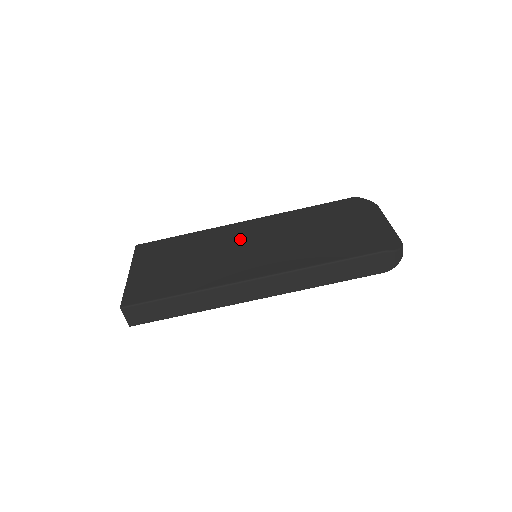
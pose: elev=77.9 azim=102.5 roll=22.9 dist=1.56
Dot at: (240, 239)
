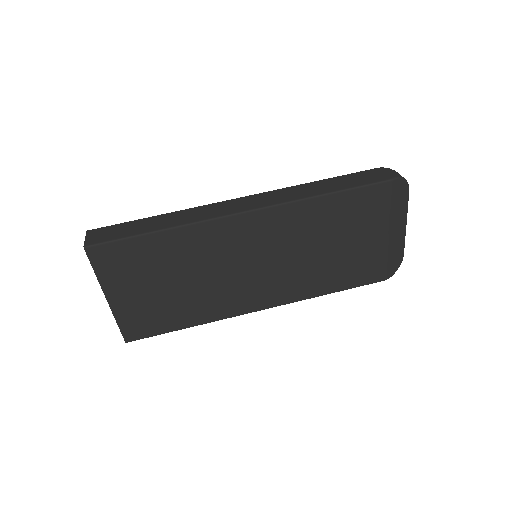
Dot at: occluded
